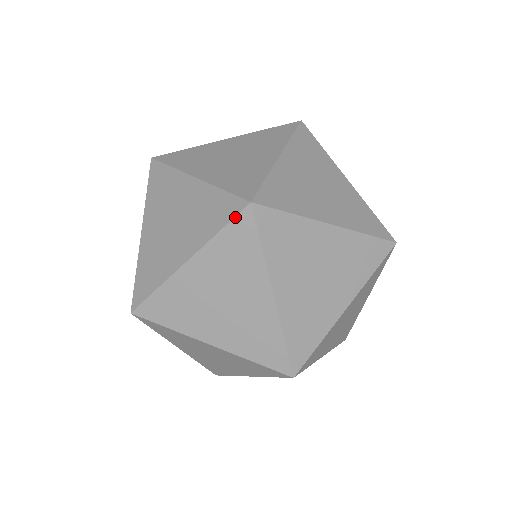
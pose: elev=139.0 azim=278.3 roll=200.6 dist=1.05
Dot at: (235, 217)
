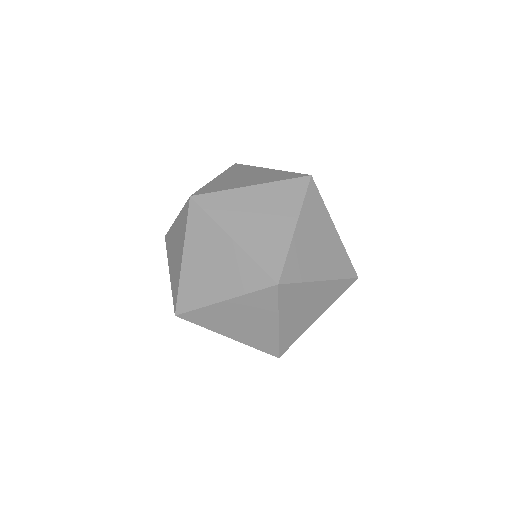
Dot at: (265, 289)
